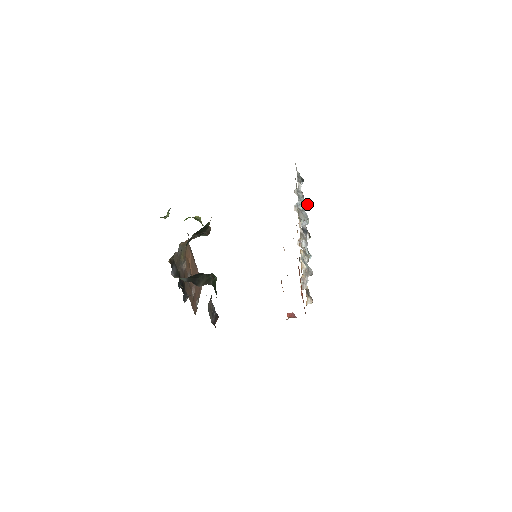
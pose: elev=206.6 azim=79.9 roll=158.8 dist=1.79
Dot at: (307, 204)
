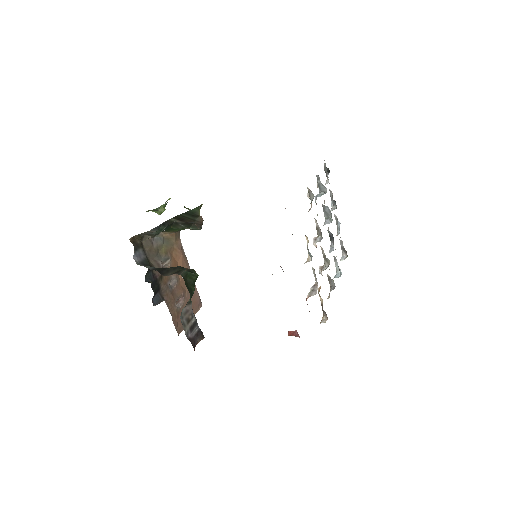
Dot at: (326, 191)
